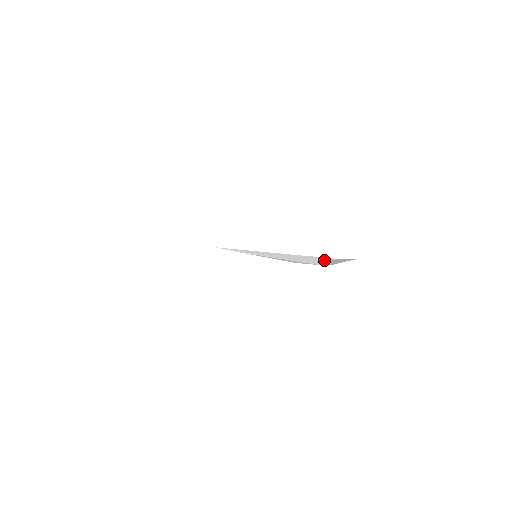
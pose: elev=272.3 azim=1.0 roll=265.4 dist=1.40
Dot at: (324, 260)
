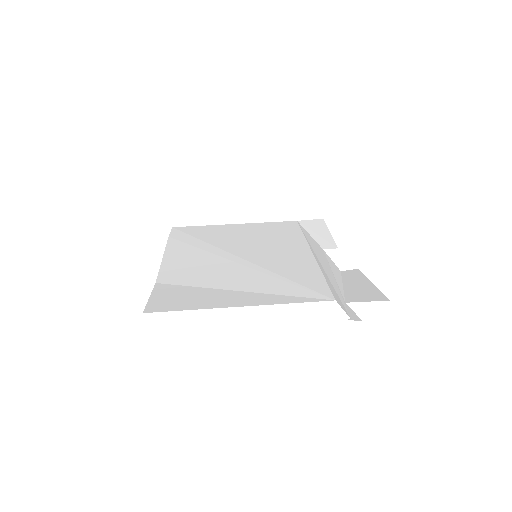
Dot at: (308, 235)
